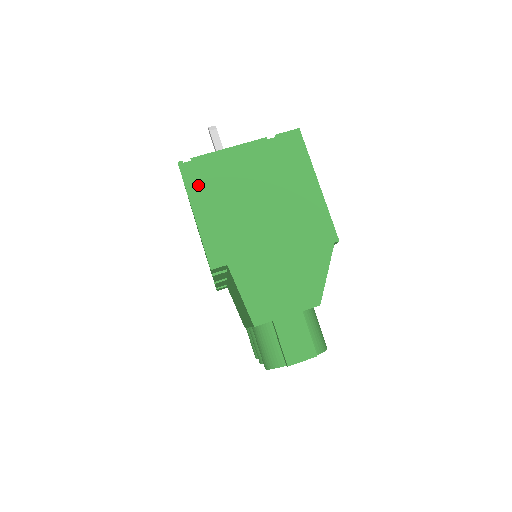
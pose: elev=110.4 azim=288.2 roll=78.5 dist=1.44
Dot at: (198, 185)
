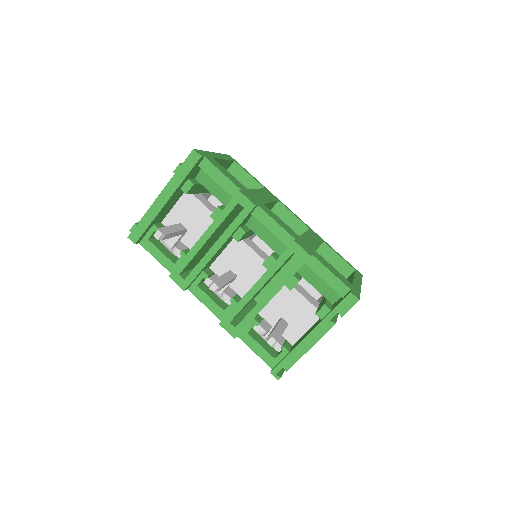
Dot at: occluded
